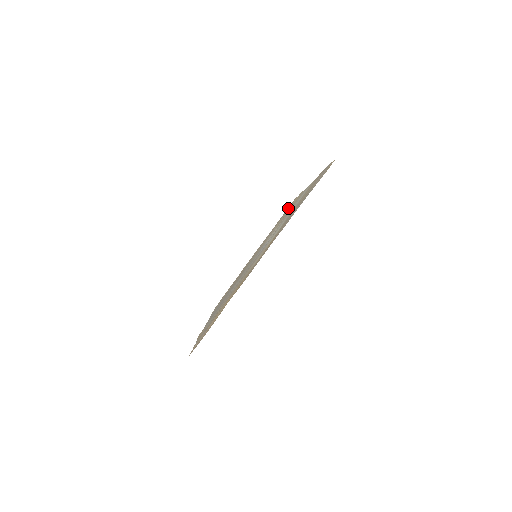
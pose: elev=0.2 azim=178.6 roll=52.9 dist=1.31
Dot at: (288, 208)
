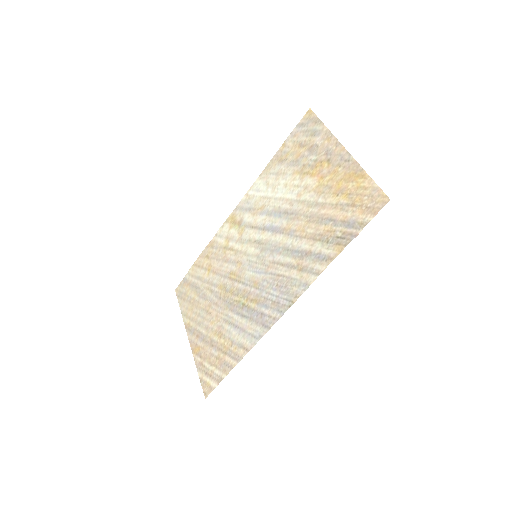
Dot at: (210, 254)
